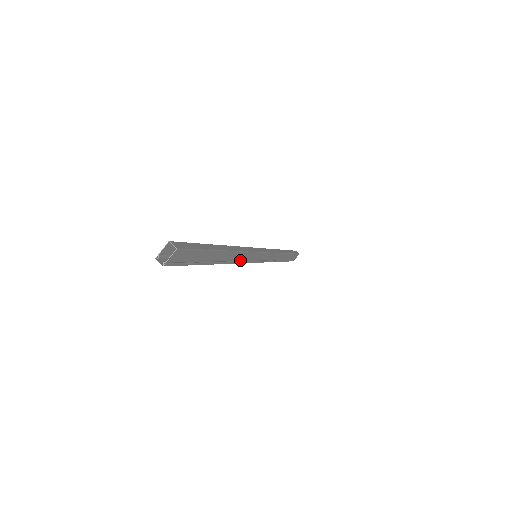
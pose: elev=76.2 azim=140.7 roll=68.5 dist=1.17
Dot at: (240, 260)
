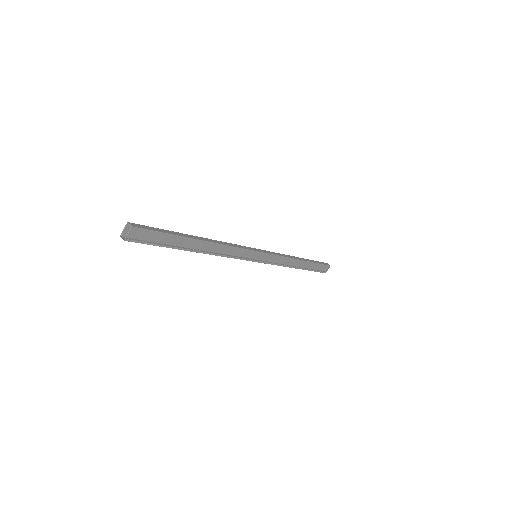
Dot at: (229, 254)
